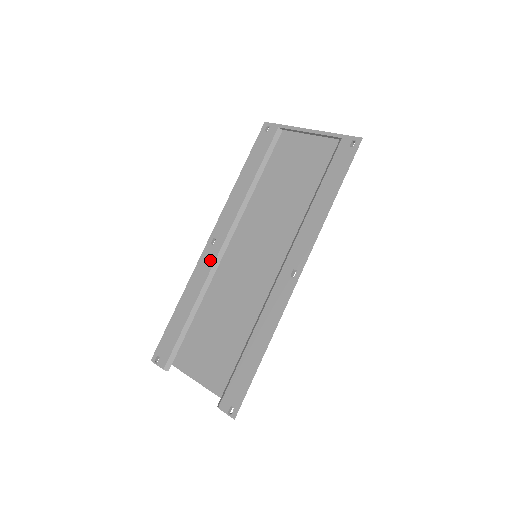
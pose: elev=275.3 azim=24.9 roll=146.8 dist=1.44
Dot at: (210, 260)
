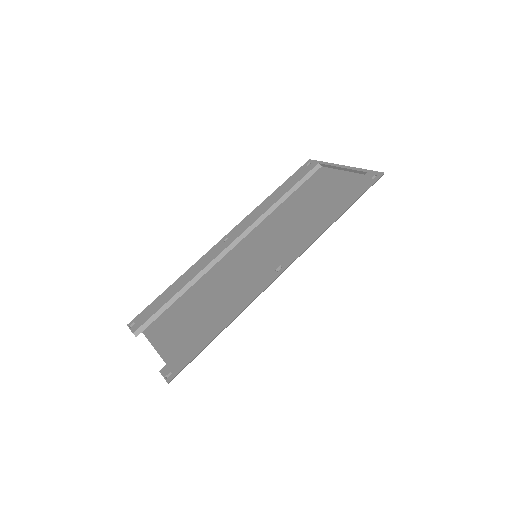
Dot at: (216, 253)
